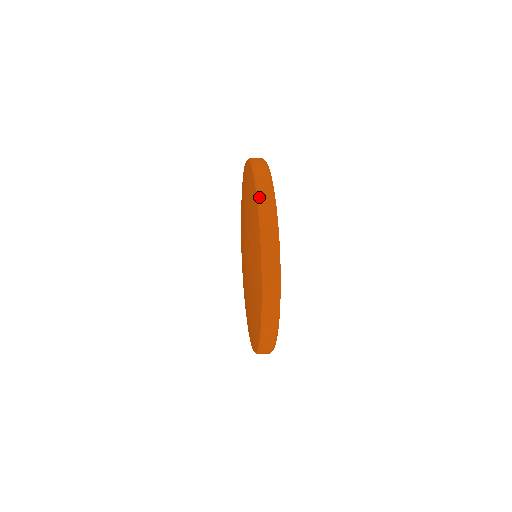
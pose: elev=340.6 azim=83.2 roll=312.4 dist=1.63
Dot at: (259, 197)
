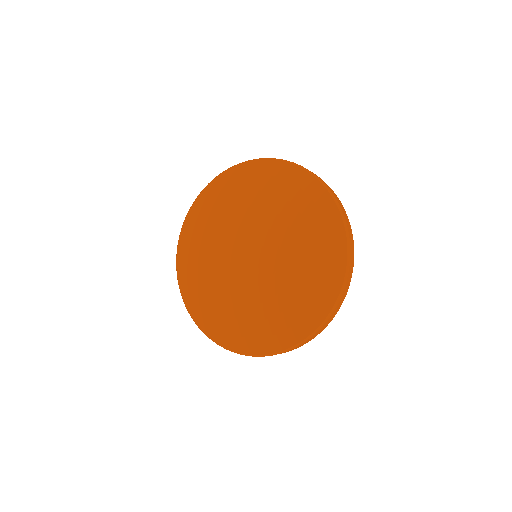
Dot at: (350, 247)
